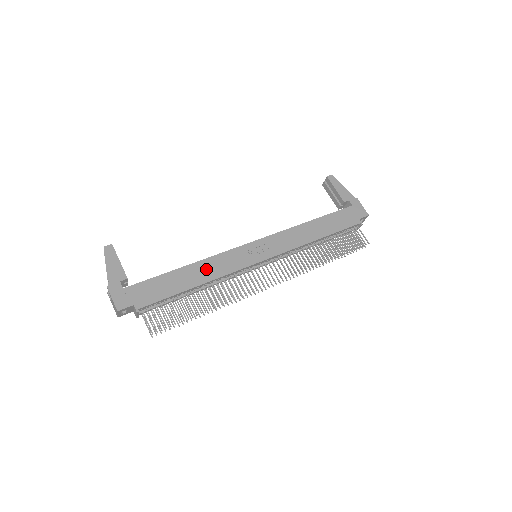
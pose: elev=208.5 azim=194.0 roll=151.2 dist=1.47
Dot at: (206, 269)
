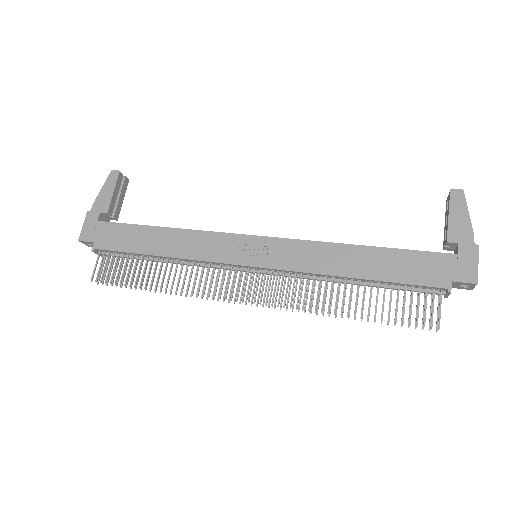
Dot at: (182, 242)
